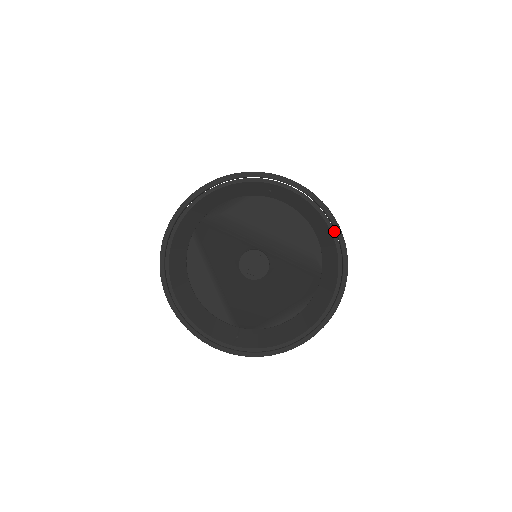
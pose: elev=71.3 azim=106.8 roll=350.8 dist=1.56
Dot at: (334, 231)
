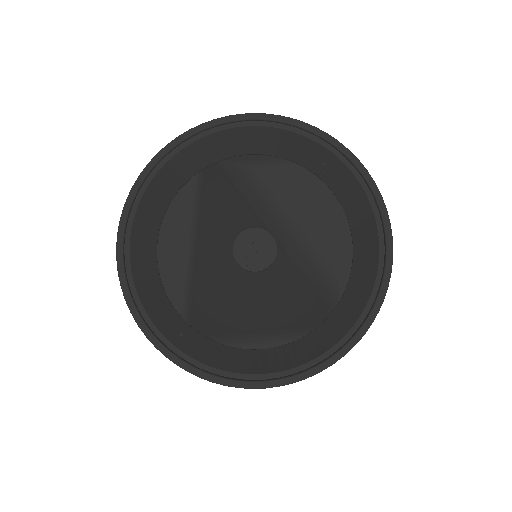
Dot at: (384, 252)
